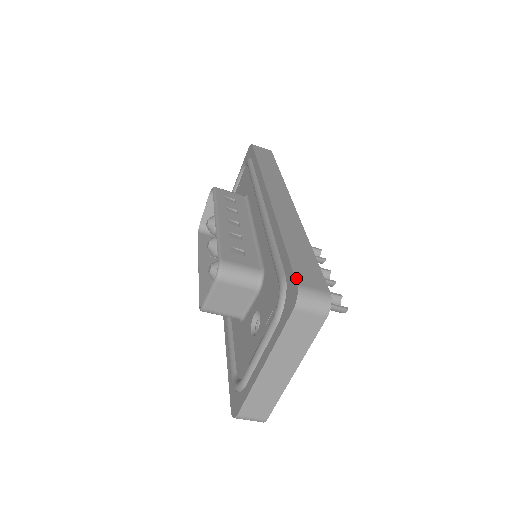
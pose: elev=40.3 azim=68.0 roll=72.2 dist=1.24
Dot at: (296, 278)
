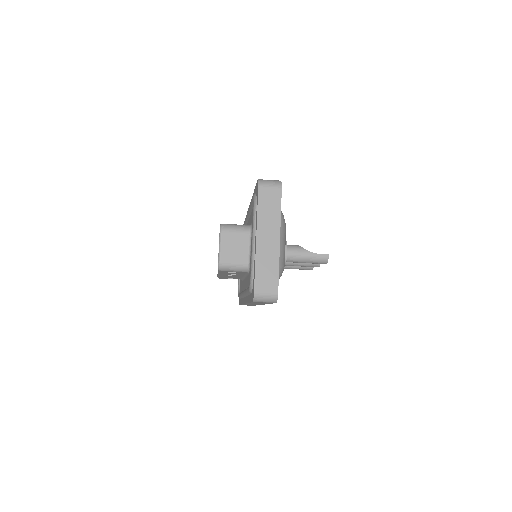
Dot at: occluded
